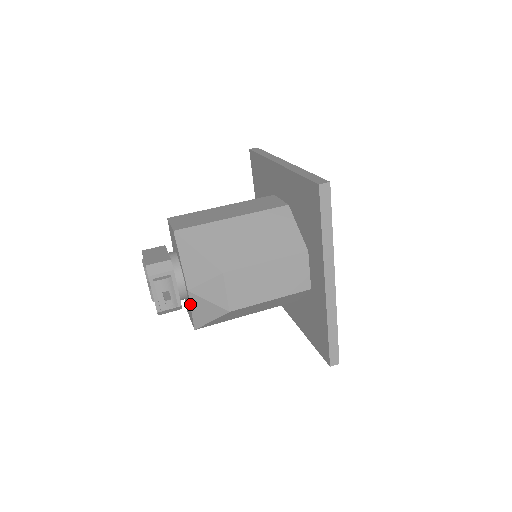
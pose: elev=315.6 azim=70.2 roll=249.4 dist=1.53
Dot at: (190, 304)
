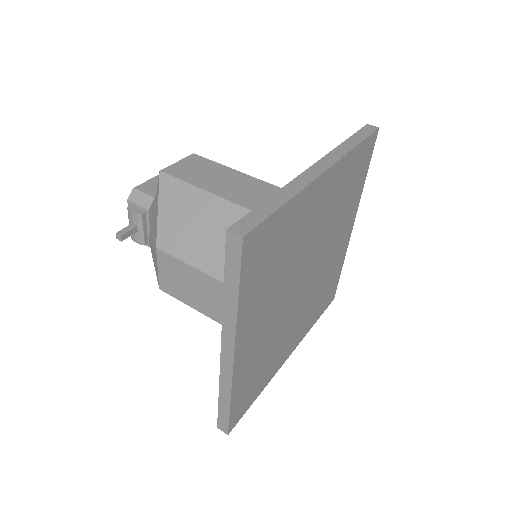
Dot at: occluded
